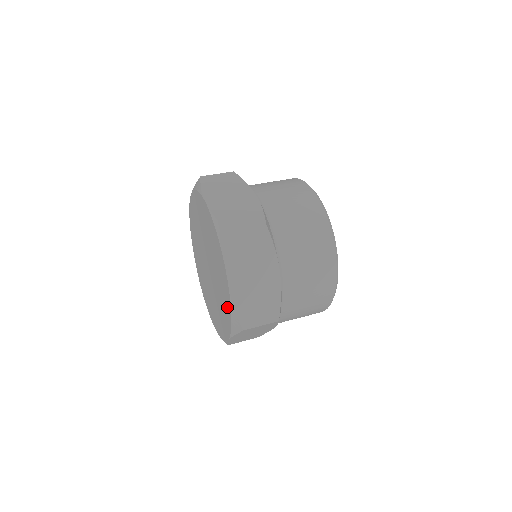
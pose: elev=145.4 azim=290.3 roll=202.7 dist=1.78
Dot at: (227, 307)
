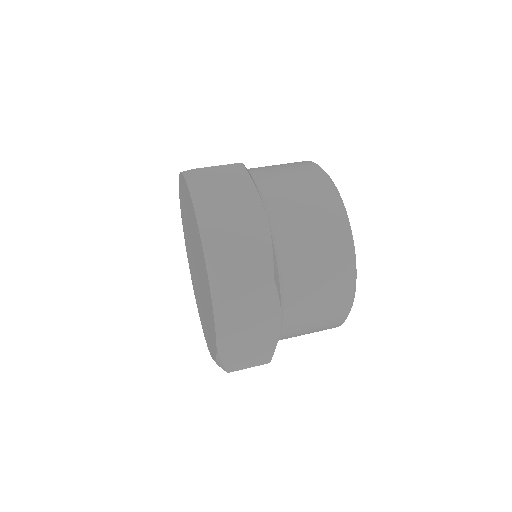
Dot at: (205, 272)
